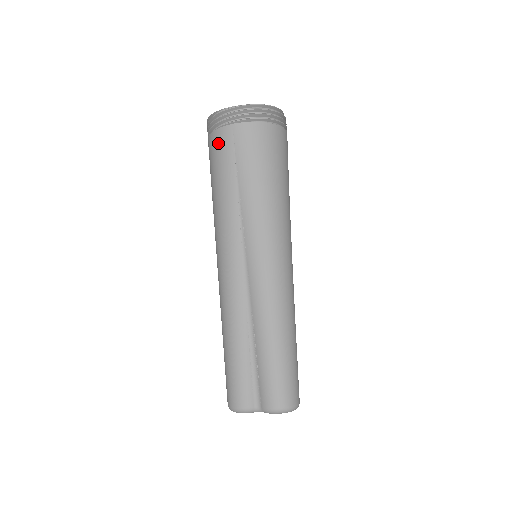
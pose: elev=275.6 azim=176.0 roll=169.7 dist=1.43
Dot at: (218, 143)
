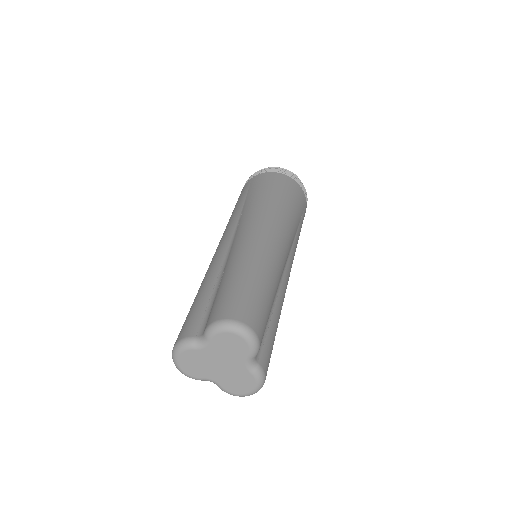
Dot at: occluded
